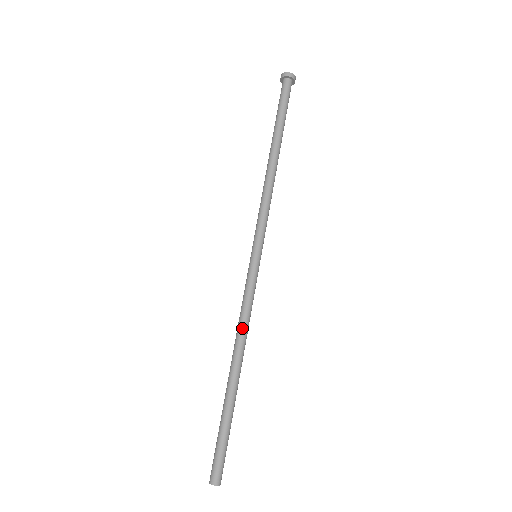
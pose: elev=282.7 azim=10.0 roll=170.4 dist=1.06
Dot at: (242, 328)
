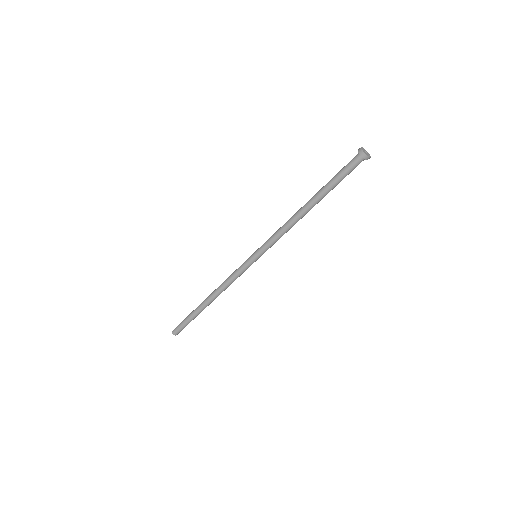
Dot at: (225, 287)
